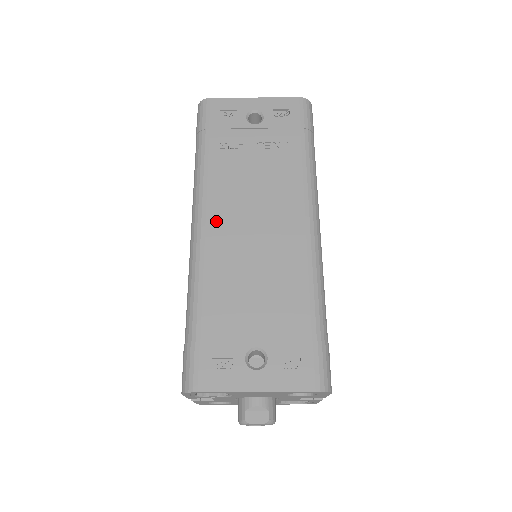
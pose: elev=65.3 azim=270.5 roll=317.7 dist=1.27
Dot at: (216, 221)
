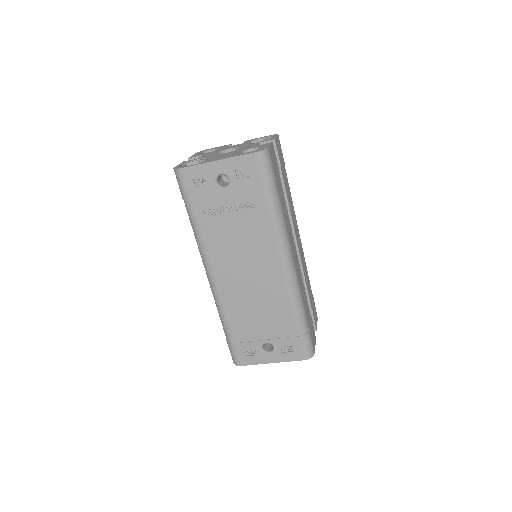
Dot at: (220, 273)
